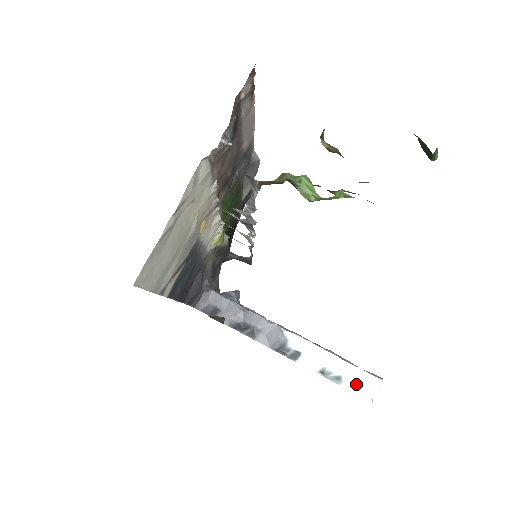
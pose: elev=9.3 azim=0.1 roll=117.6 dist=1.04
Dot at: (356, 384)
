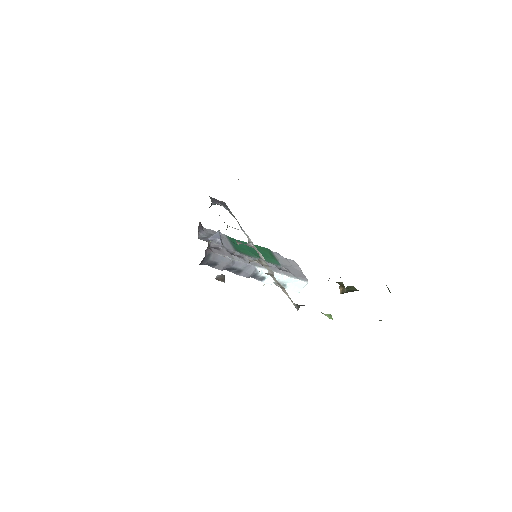
Dot at: (294, 287)
